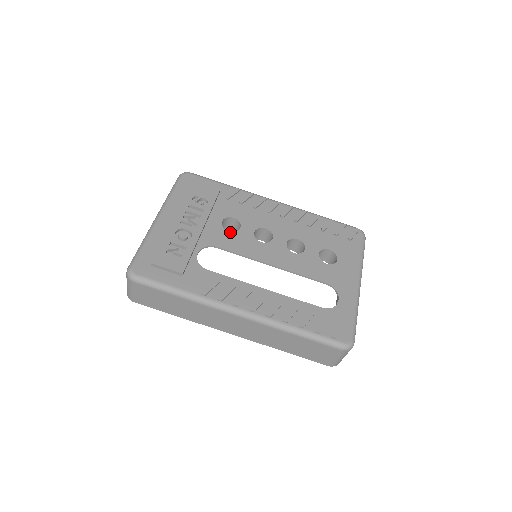
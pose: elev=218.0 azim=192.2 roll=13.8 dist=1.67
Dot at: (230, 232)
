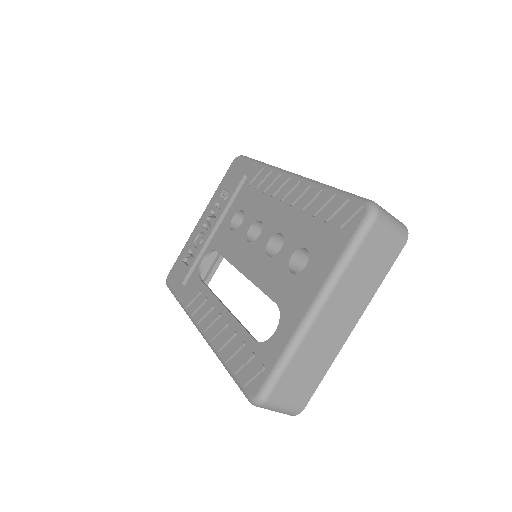
Dot at: (232, 231)
